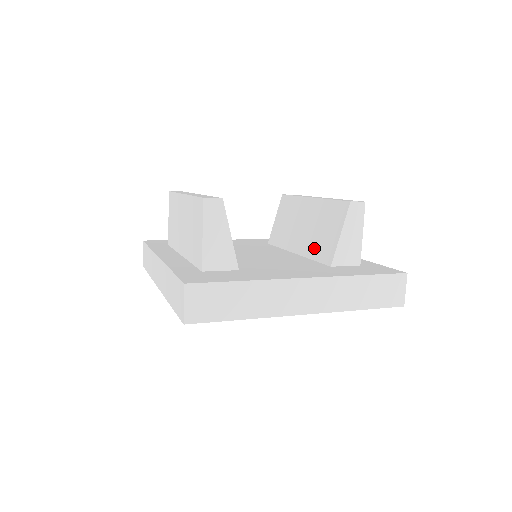
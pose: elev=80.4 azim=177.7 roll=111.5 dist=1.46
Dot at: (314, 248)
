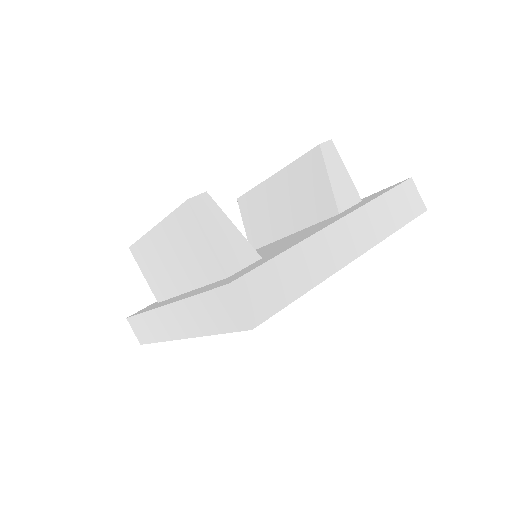
Dot at: (308, 214)
